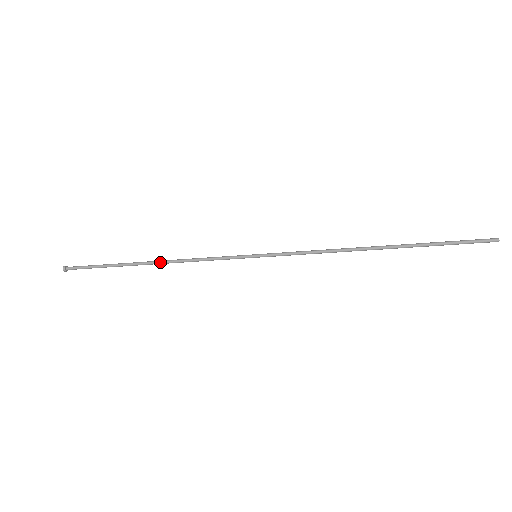
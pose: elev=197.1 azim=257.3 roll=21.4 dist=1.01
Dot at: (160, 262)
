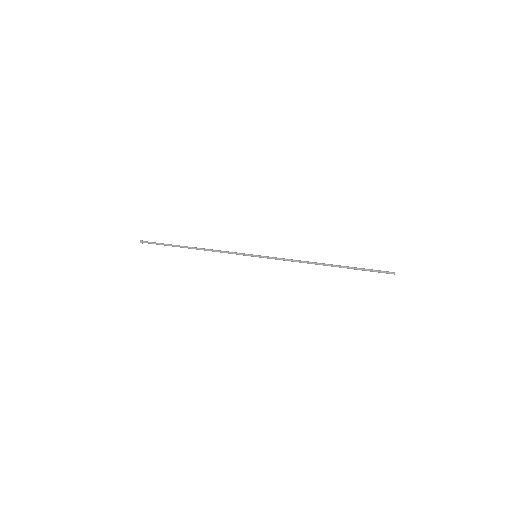
Dot at: (199, 249)
